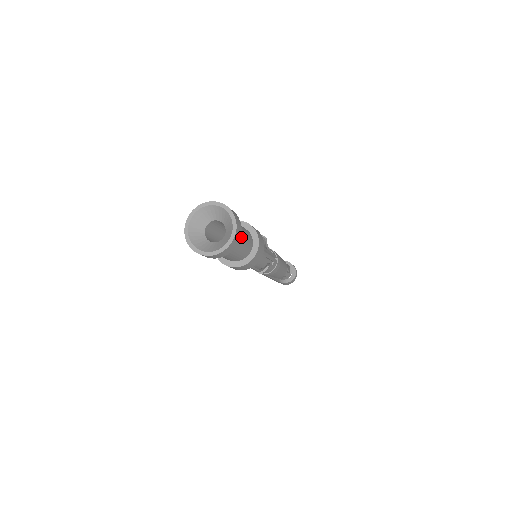
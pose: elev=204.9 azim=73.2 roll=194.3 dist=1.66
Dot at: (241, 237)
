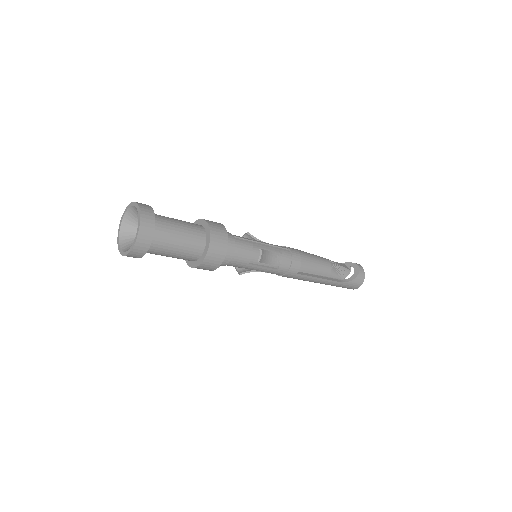
Dot at: (170, 222)
